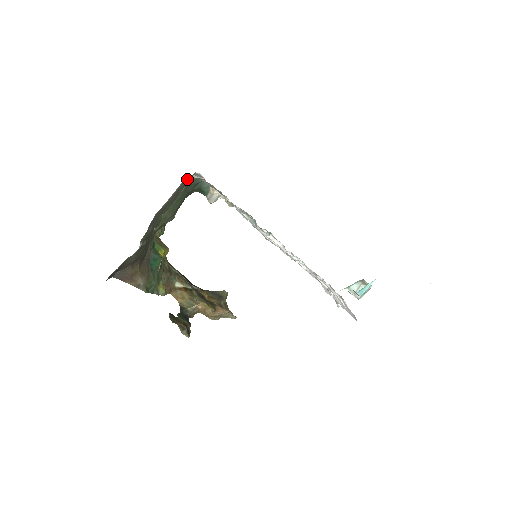
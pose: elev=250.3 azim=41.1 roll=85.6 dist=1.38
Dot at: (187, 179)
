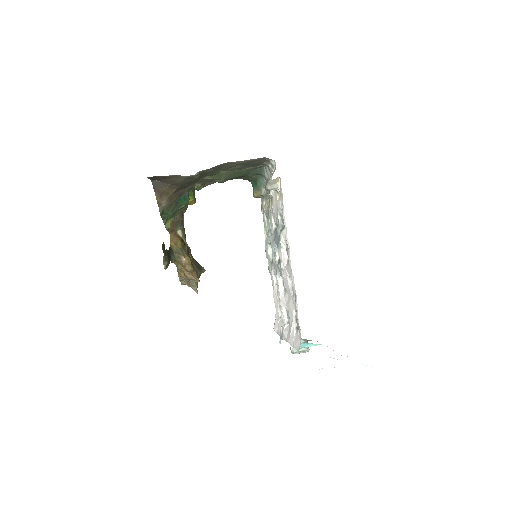
Dot at: (264, 161)
